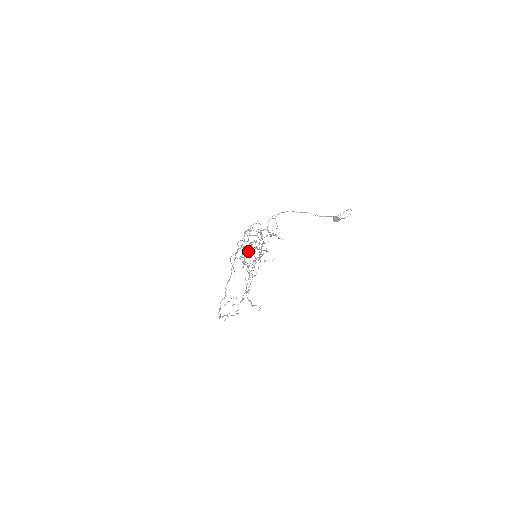
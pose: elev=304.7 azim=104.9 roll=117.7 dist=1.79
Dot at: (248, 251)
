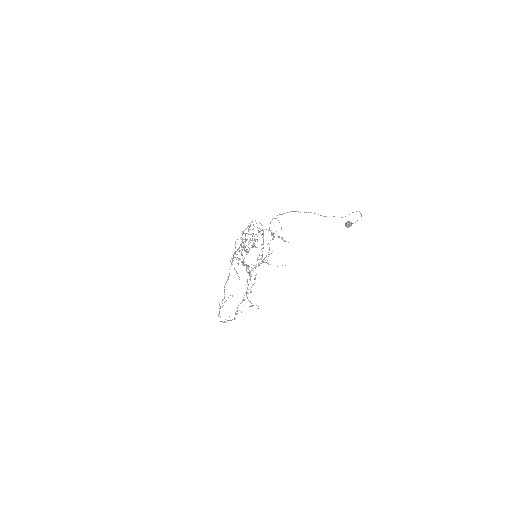
Dot at: (246, 250)
